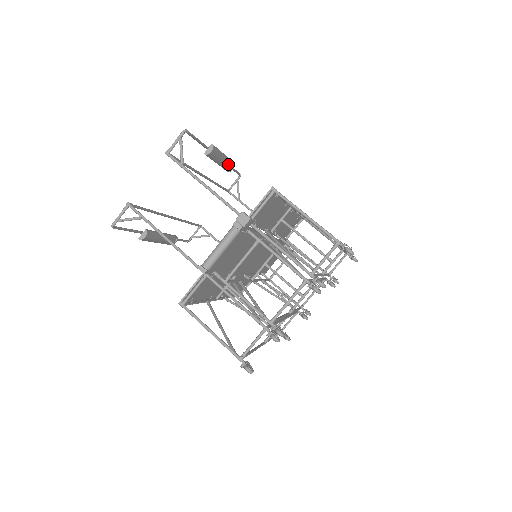
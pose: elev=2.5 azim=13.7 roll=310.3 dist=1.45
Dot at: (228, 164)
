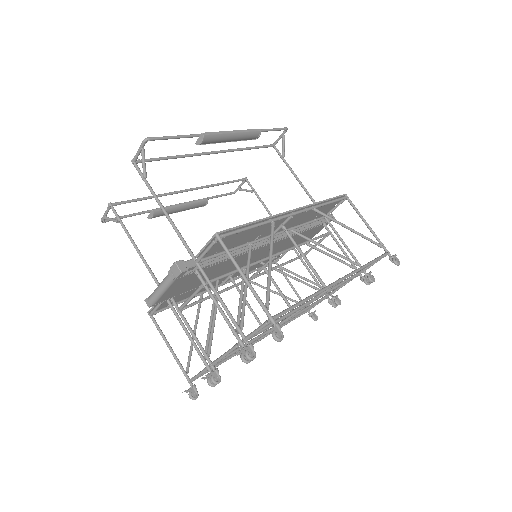
Dot at: (246, 137)
